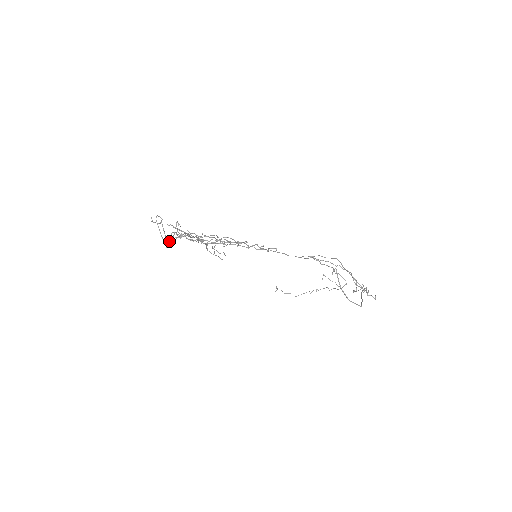
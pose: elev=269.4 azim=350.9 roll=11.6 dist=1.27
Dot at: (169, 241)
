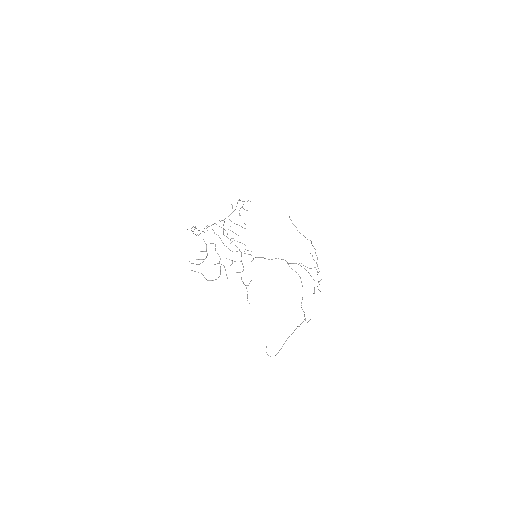
Dot at: (198, 235)
